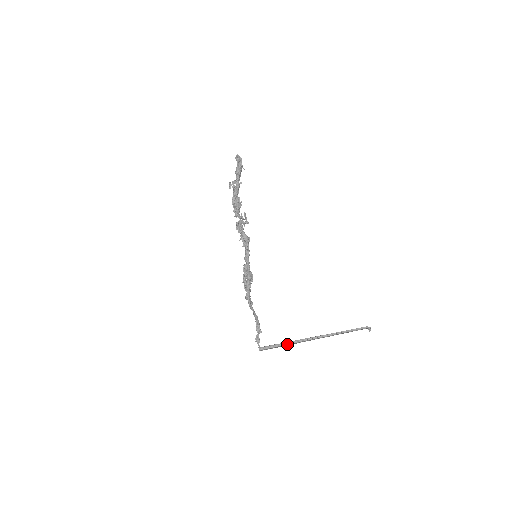
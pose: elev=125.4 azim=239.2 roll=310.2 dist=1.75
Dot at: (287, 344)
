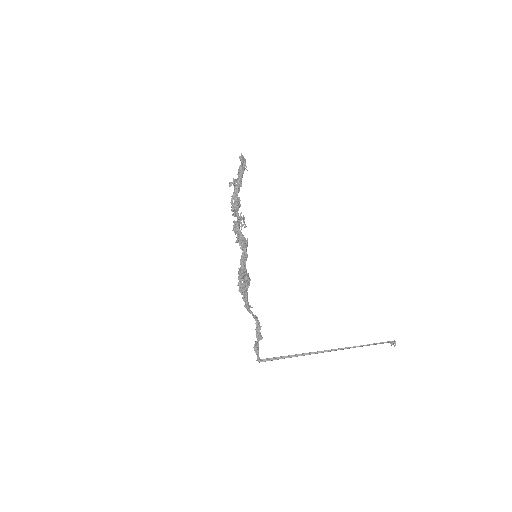
Dot at: (294, 355)
